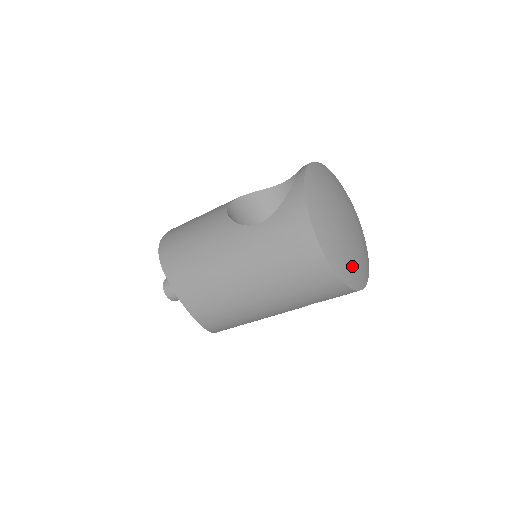
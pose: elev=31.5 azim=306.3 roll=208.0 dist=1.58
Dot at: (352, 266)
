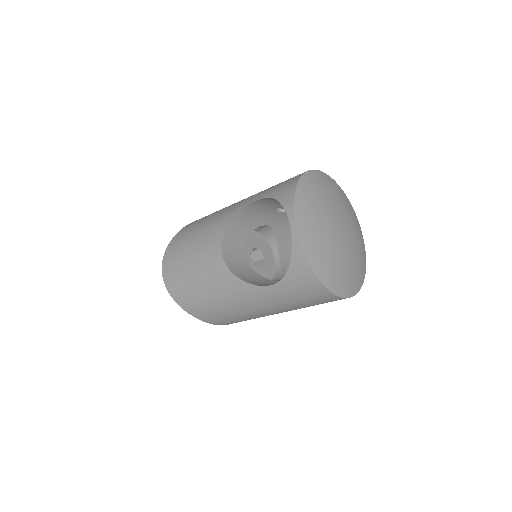
Dot at: (358, 270)
